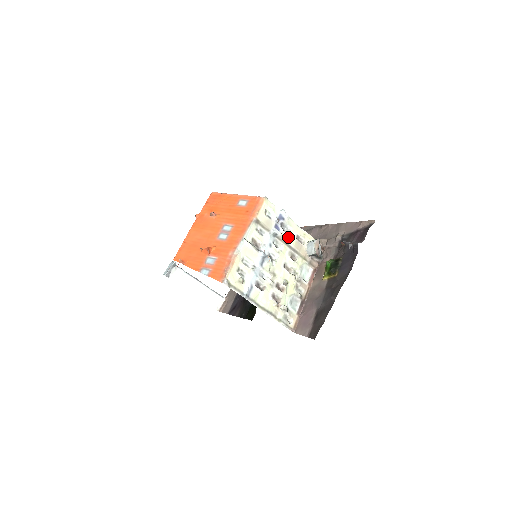
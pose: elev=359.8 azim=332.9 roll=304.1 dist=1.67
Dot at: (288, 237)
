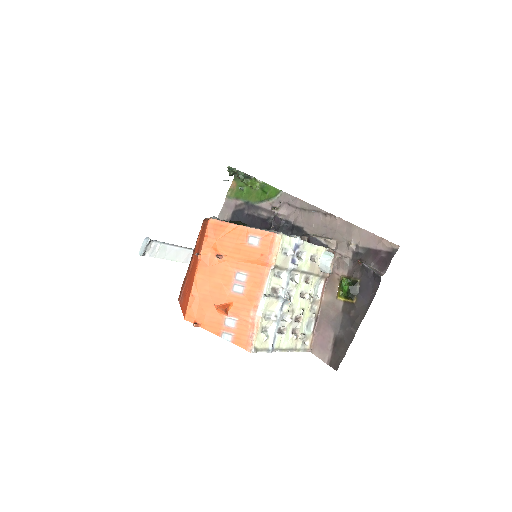
Dot at: (303, 264)
